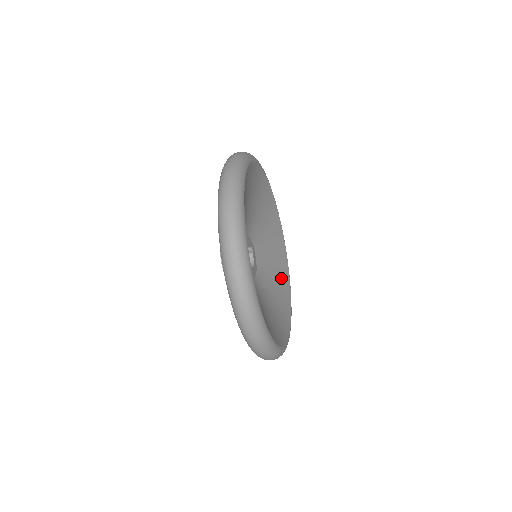
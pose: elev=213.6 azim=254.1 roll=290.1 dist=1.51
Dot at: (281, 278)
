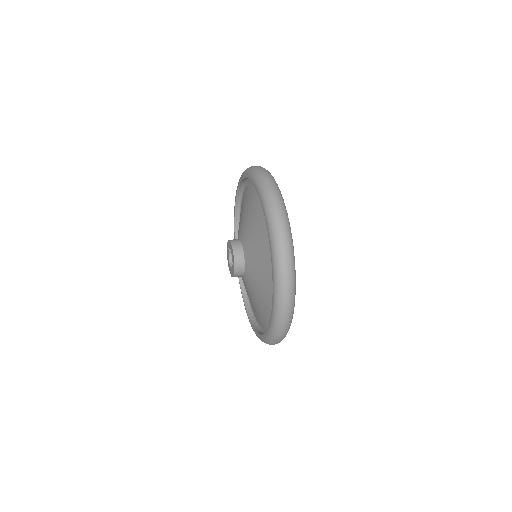
Dot at: occluded
